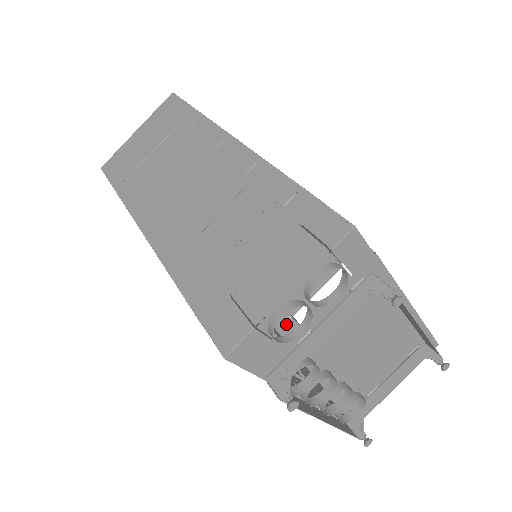
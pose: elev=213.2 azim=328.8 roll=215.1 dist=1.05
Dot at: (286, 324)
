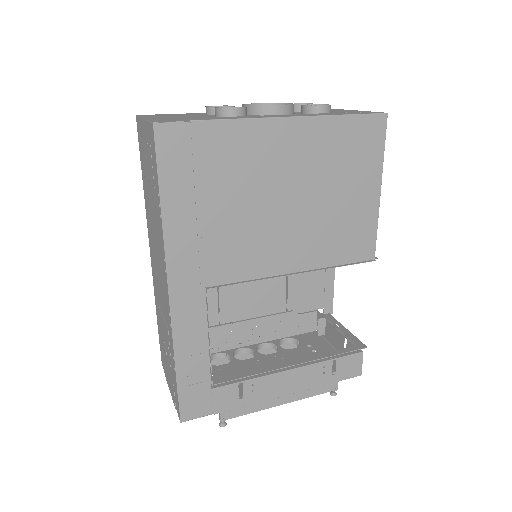
Dot at: occluded
